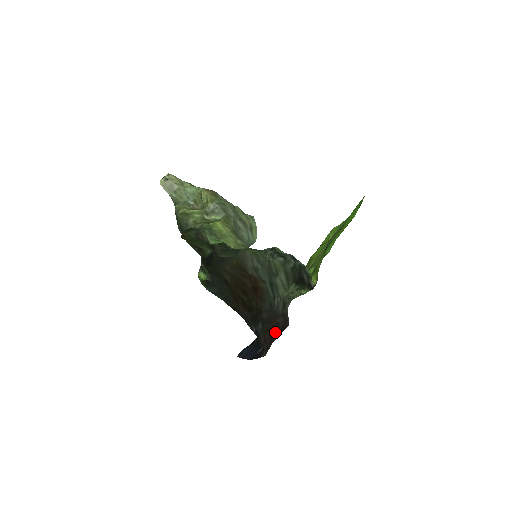
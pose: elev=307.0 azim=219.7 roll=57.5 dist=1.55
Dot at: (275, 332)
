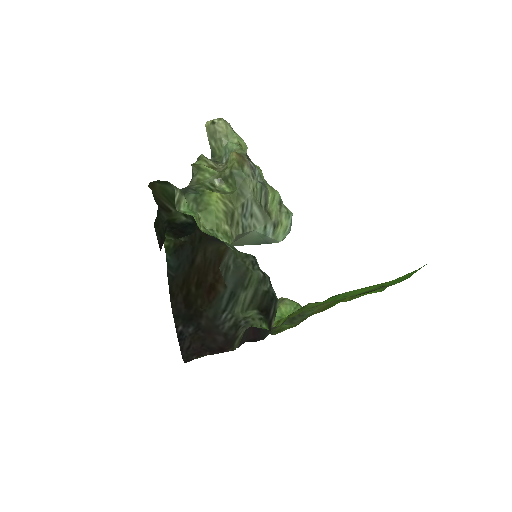
Dot at: (209, 347)
